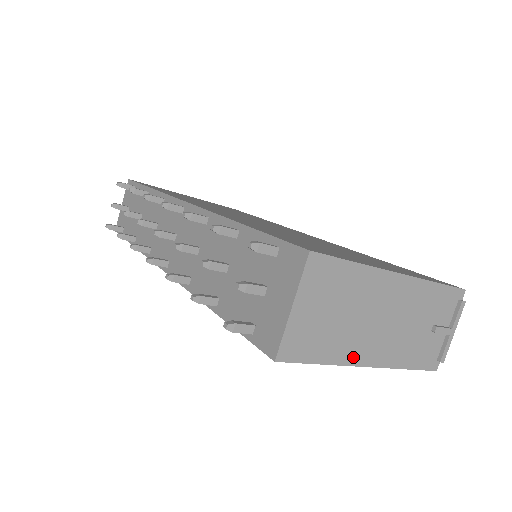
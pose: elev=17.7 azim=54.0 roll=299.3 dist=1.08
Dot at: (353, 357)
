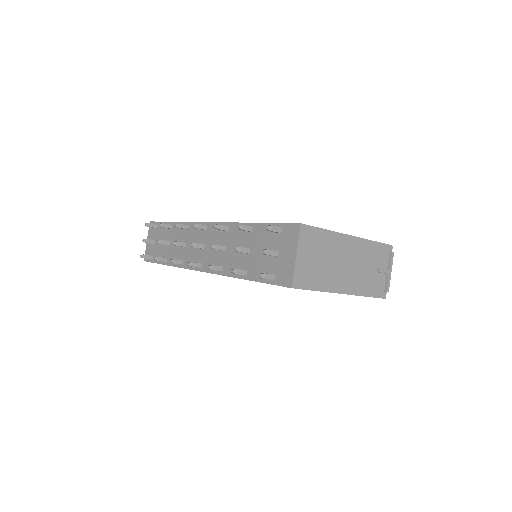
Dot at: (334, 287)
